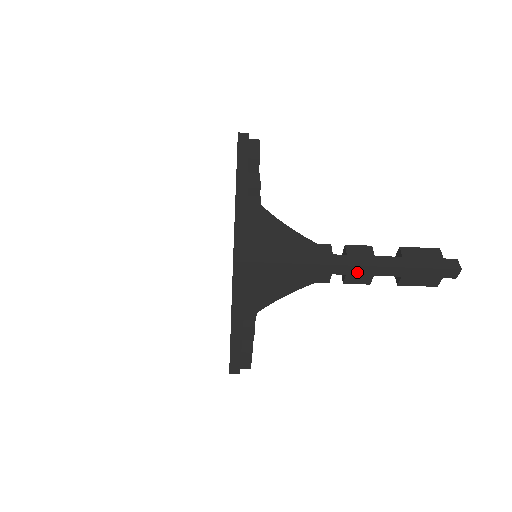
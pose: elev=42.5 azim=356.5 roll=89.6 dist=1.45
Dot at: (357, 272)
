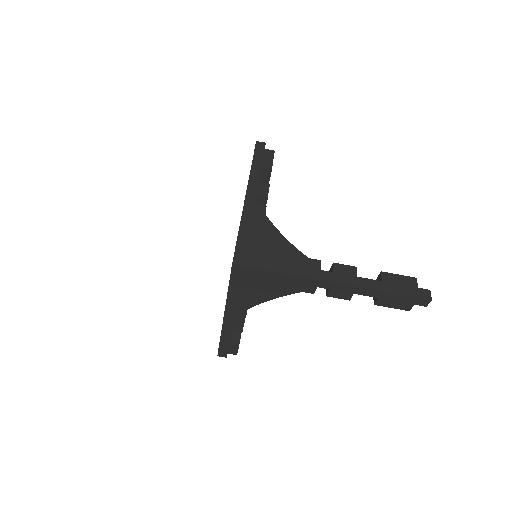
Dot at: (339, 288)
